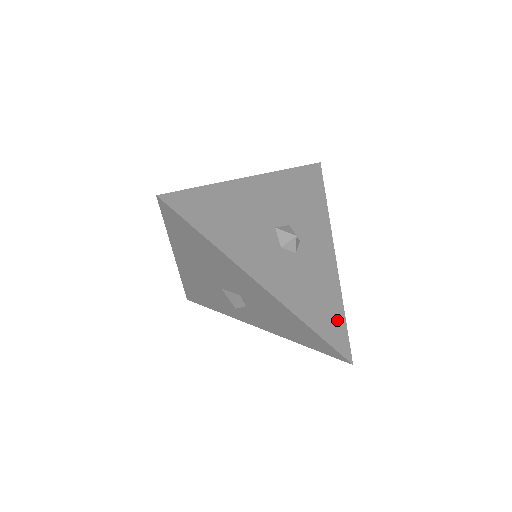
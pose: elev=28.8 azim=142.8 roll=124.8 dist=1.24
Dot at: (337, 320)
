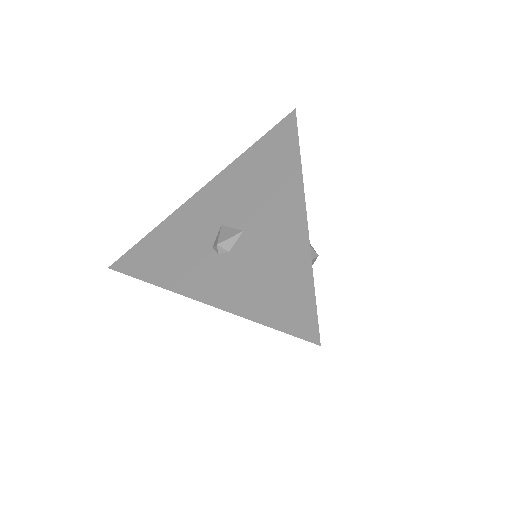
Dot at: occluded
